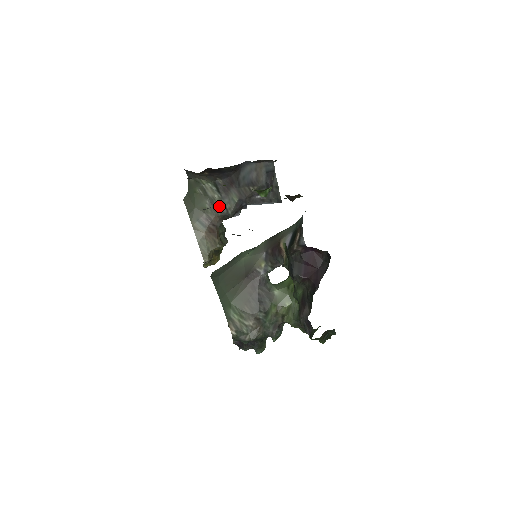
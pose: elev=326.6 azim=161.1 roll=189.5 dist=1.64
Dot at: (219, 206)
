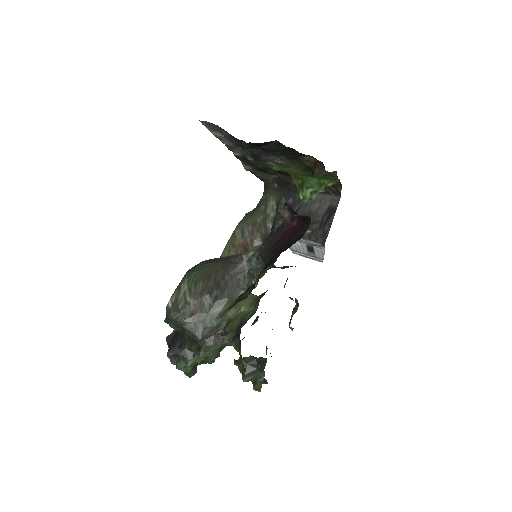
Dot at: (268, 224)
